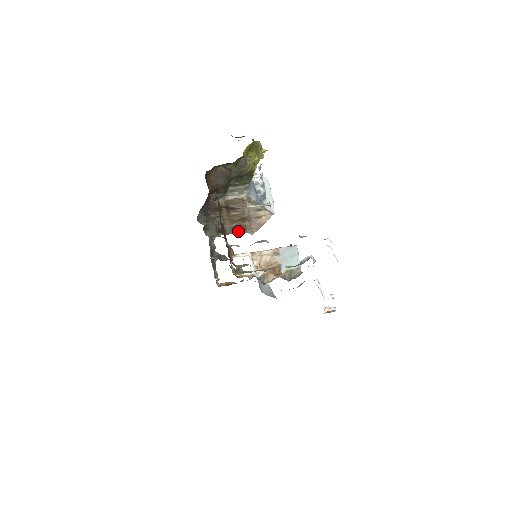
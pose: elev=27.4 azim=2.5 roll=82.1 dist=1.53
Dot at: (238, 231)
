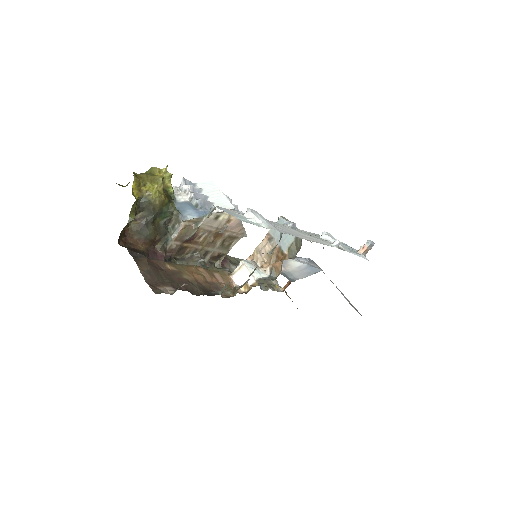
Dot at: (232, 244)
